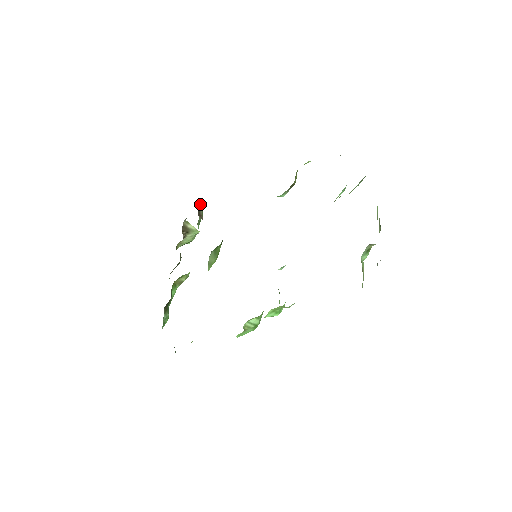
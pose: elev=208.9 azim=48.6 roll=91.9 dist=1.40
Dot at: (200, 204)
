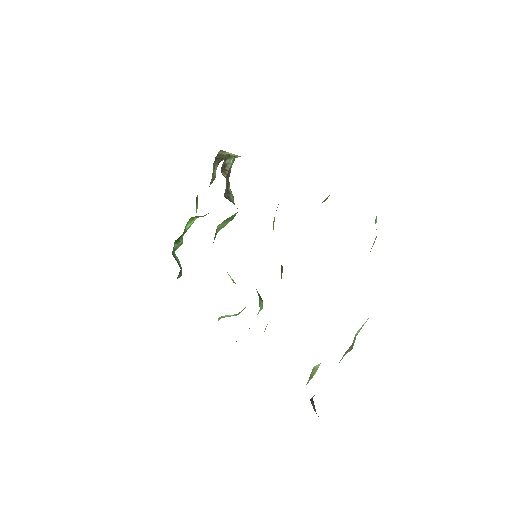
Dot at: occluded
